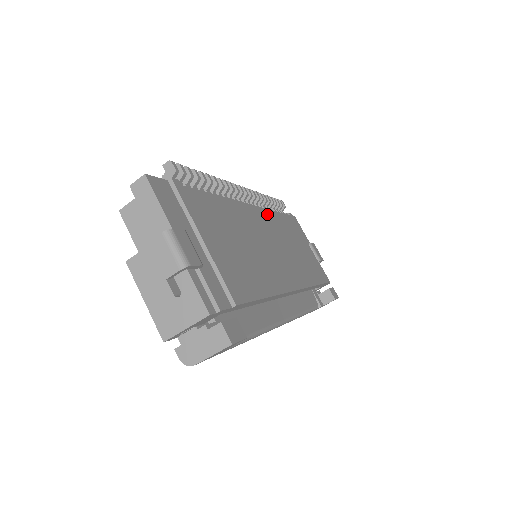
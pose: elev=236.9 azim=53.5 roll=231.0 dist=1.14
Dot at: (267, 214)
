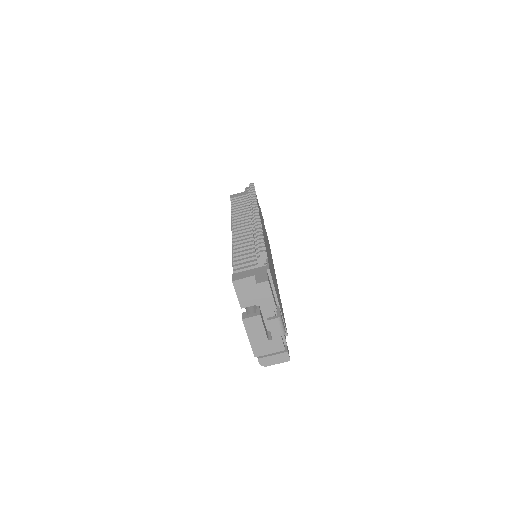
Dot at: occluded
